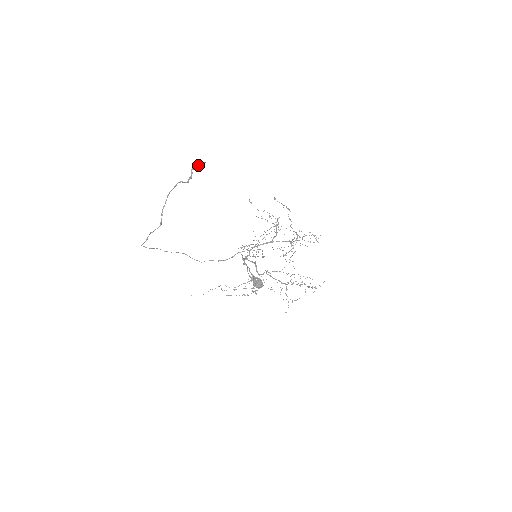
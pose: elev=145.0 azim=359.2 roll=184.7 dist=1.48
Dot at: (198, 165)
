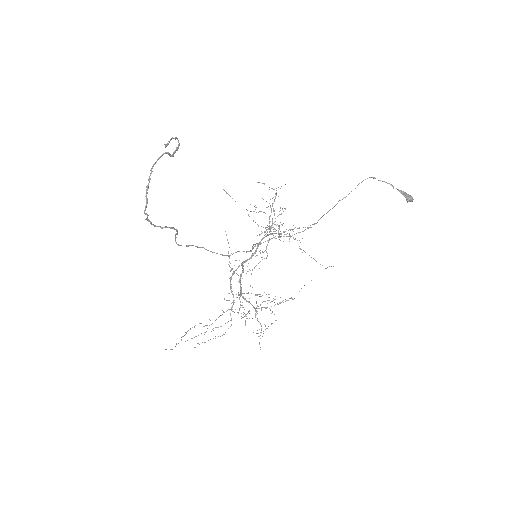
Dot at: occluded
